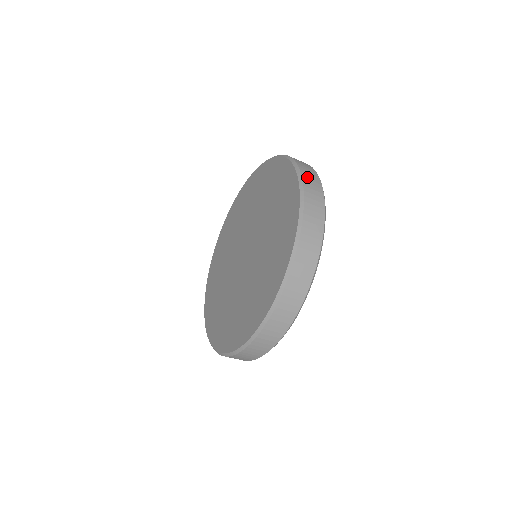
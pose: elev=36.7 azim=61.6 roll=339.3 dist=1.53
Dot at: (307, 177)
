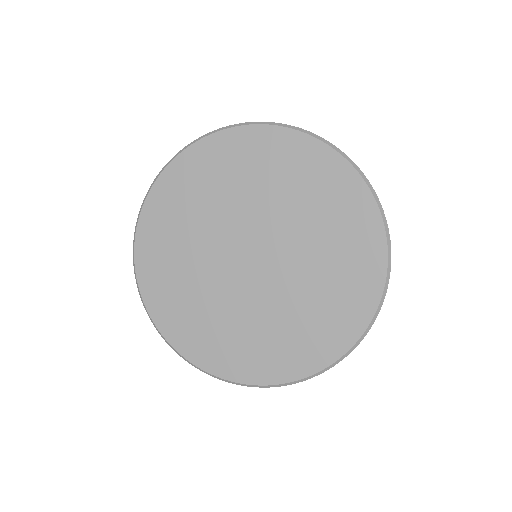
Dot at: occluded
